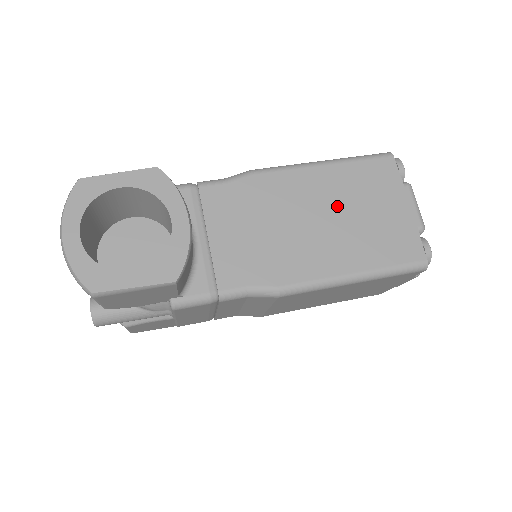
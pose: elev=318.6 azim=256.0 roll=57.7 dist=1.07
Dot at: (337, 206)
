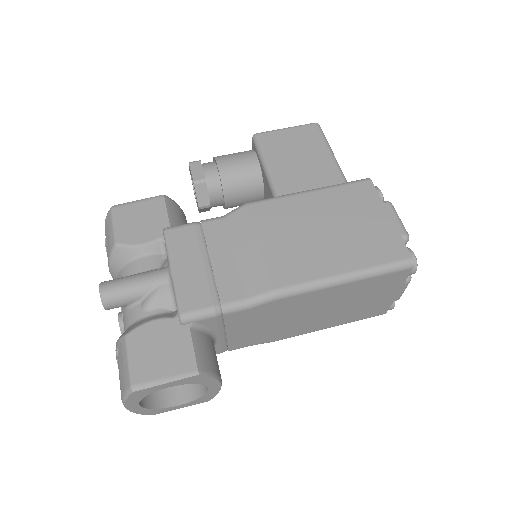
Dot at: (339, 303)
